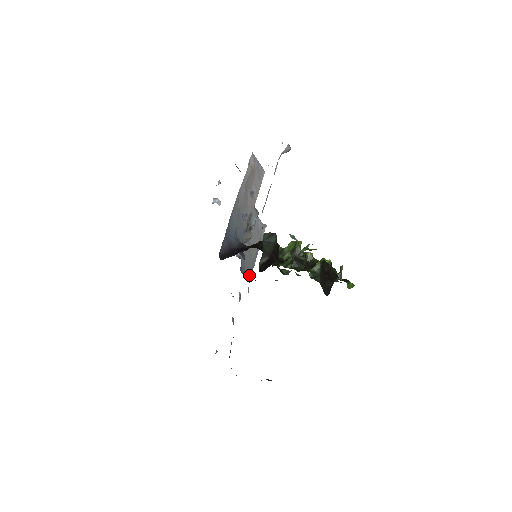
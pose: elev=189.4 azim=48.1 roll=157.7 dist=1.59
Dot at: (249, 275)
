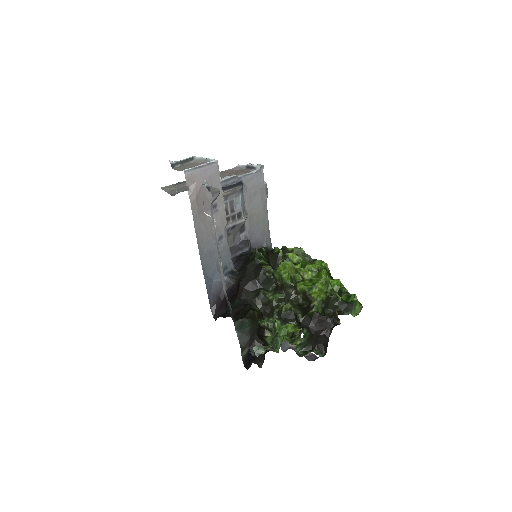
Dot at: (266, 237)
